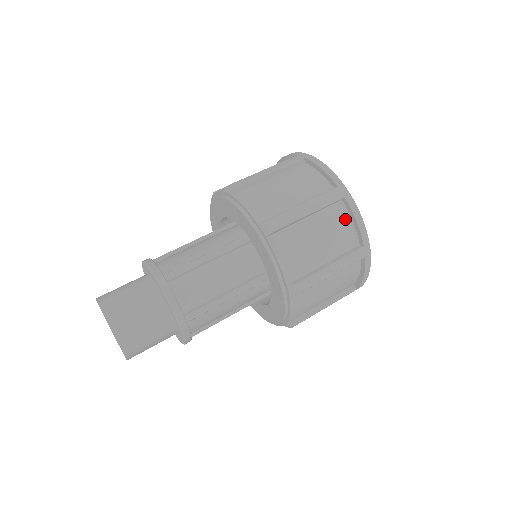
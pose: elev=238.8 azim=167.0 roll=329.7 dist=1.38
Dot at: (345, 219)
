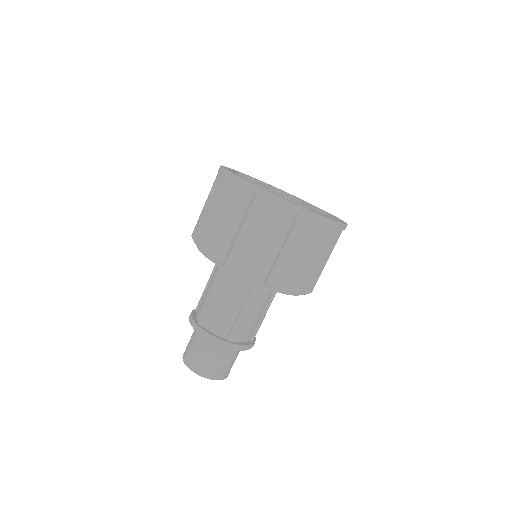
Dot at: (269, 206)
